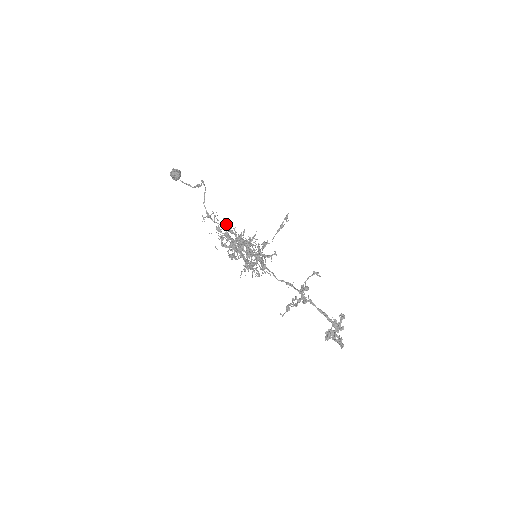
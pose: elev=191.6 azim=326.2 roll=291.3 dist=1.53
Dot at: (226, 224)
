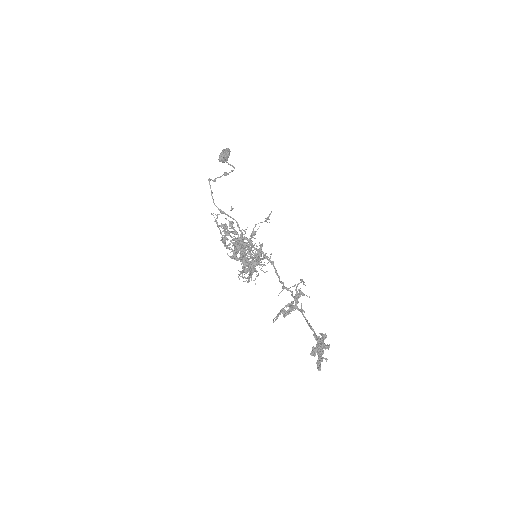
Dot at: (225, 225)
